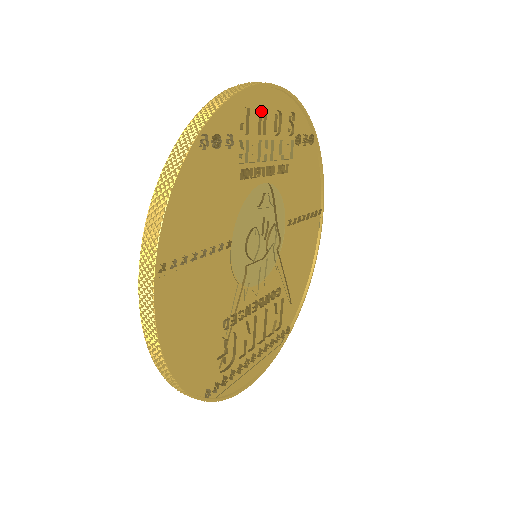
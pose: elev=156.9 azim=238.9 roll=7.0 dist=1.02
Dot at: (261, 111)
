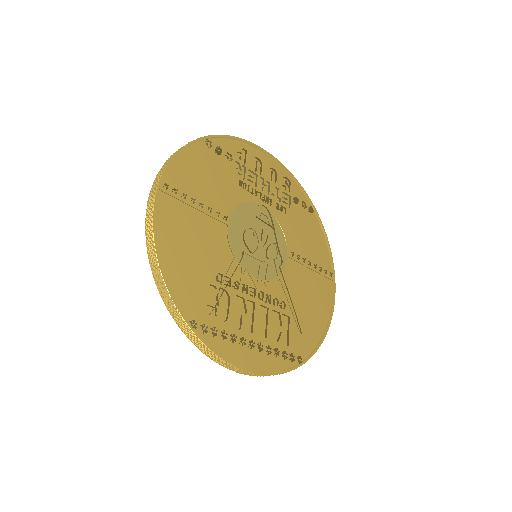
Dot at: (258, 162)
